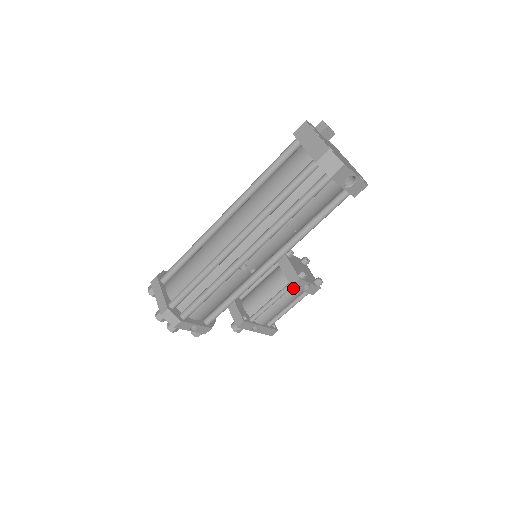
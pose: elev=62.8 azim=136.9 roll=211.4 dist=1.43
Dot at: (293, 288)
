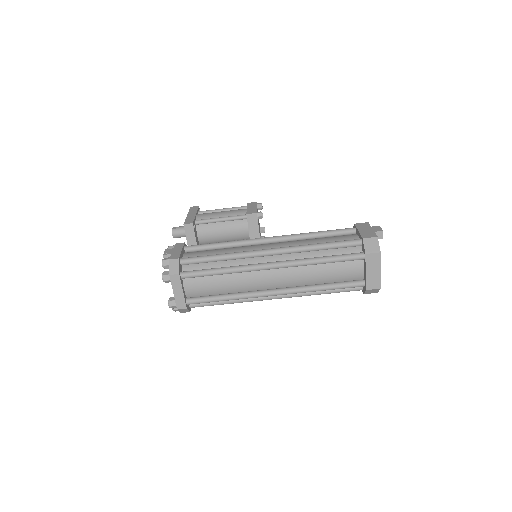
Dot at: occluded
